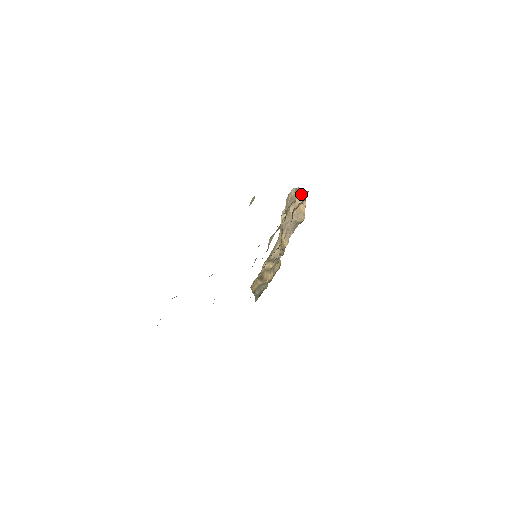
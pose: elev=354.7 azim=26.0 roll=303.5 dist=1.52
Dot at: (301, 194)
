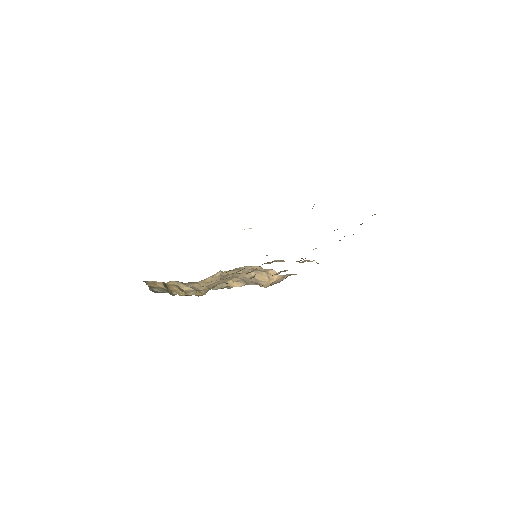
Dot at: (273, 273)
